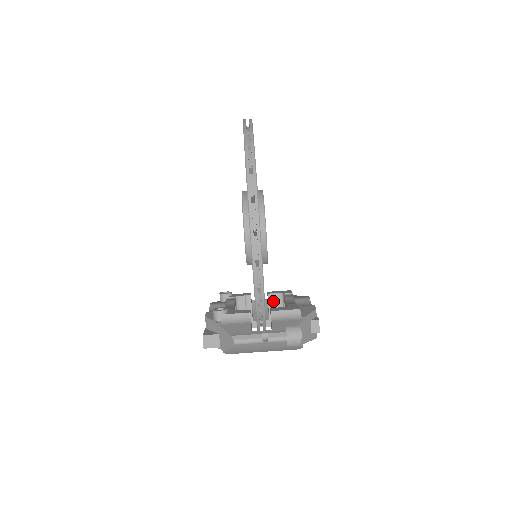
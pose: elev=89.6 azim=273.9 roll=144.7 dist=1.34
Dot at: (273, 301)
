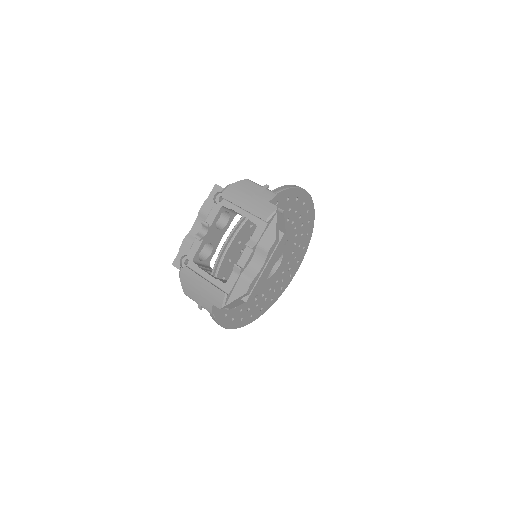
Dot at: occluded
